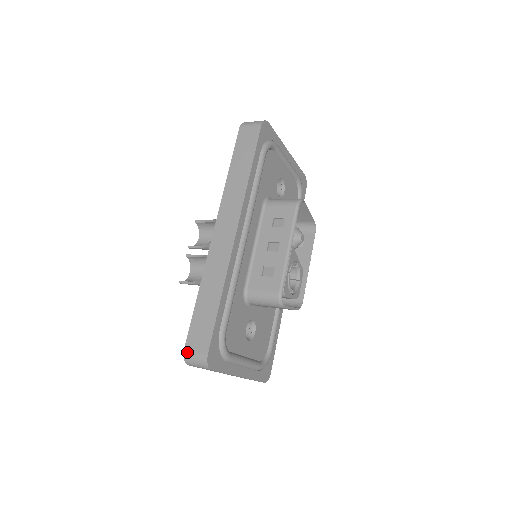
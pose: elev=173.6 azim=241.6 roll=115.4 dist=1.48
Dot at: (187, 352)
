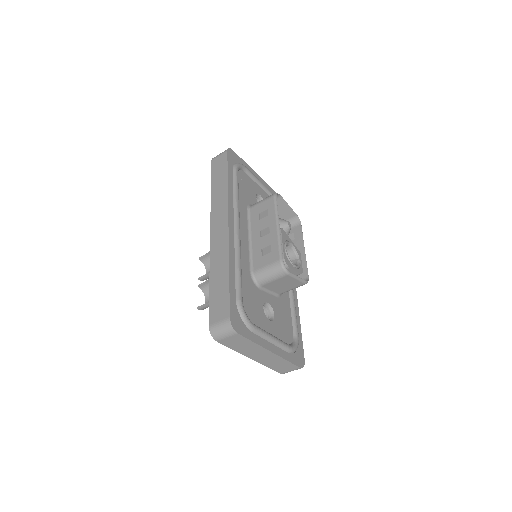
Dot at: (212, 326)
